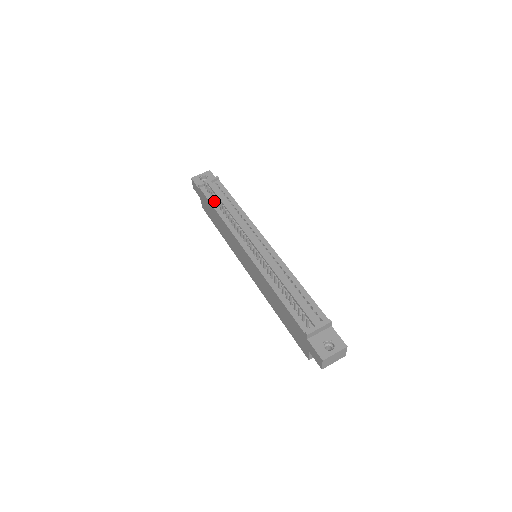
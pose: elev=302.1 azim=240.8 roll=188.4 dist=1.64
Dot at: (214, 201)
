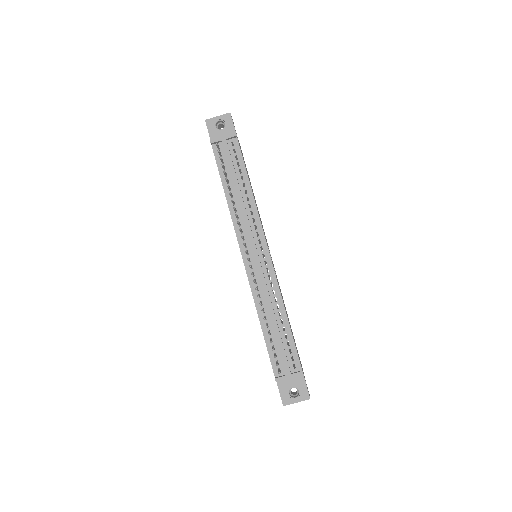
Dot at: occluded
